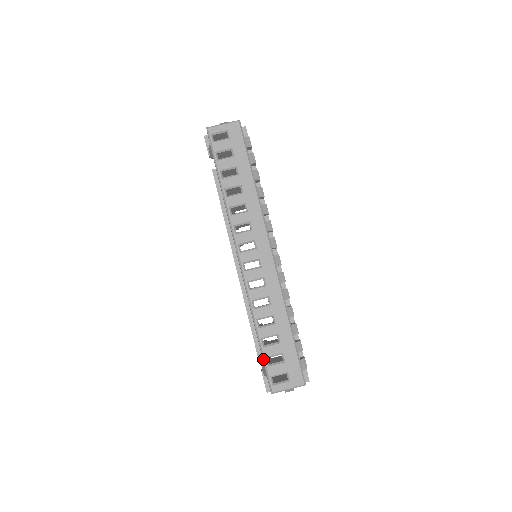
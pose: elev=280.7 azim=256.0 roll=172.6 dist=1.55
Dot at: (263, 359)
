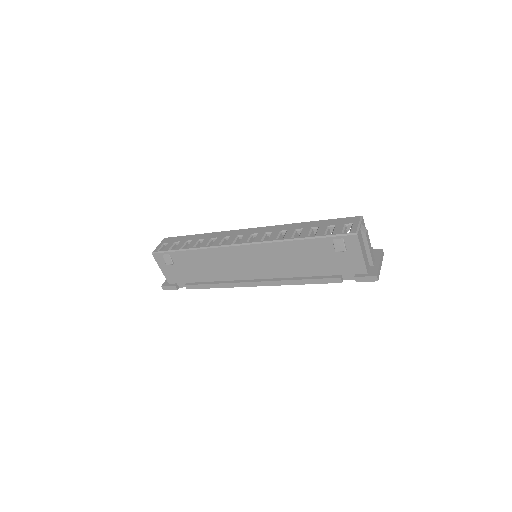
Dot at: (325, 237)
